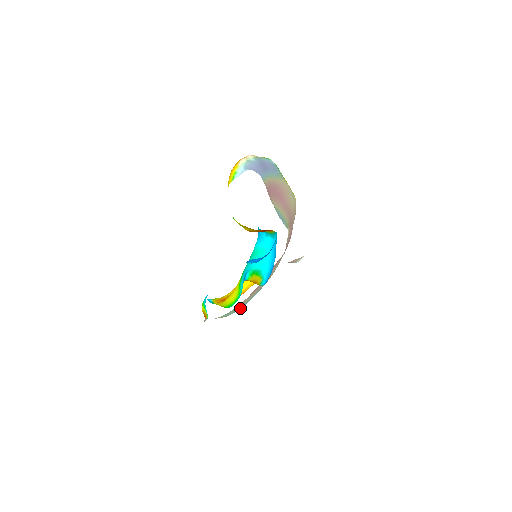
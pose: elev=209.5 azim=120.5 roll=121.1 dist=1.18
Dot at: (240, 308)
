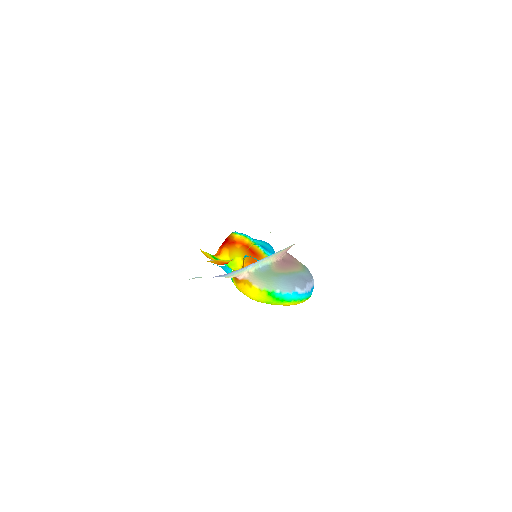
Dot at: (286, 280)
